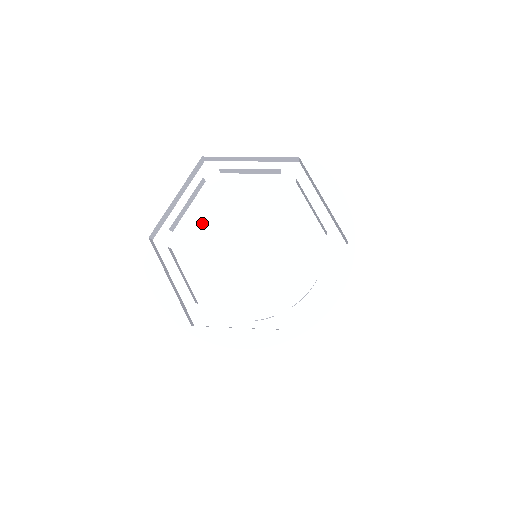
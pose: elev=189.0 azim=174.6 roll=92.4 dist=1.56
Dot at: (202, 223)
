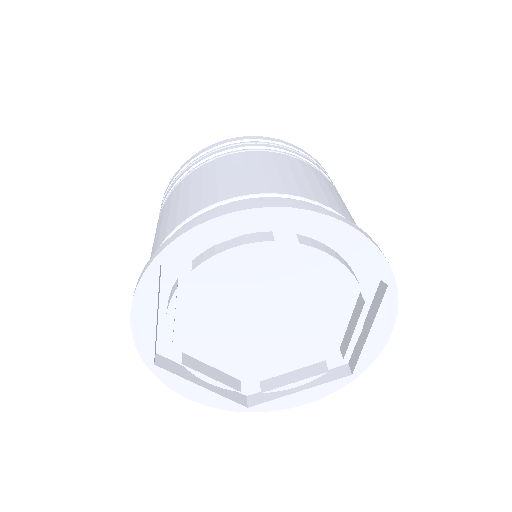
Dot at: (201, 318)
